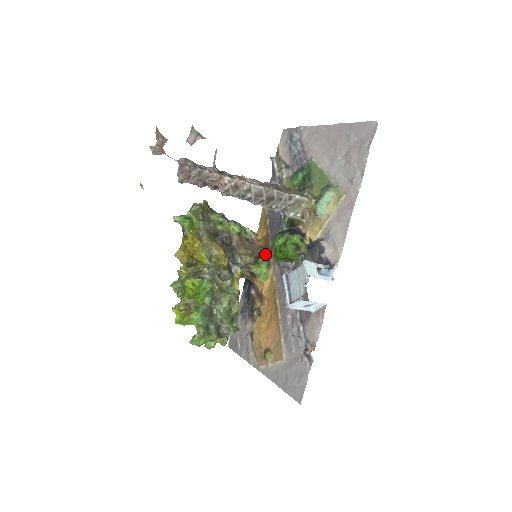
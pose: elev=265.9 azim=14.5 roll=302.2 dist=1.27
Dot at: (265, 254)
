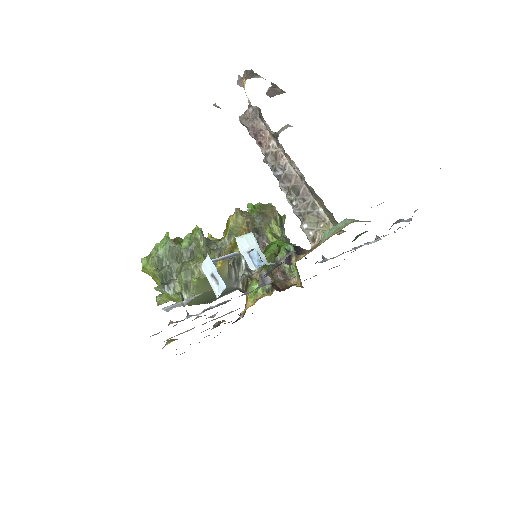
Dot at: (279, 287)
